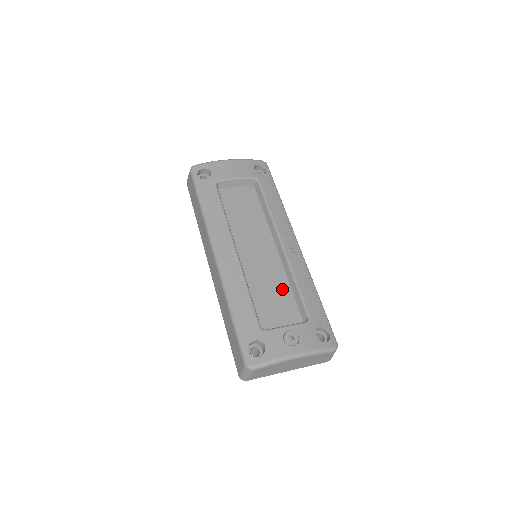
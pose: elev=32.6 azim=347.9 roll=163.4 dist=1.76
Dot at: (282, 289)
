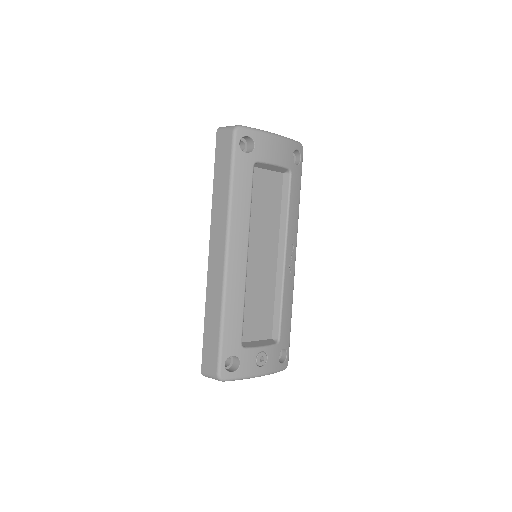
Dot at: (267, 303)
